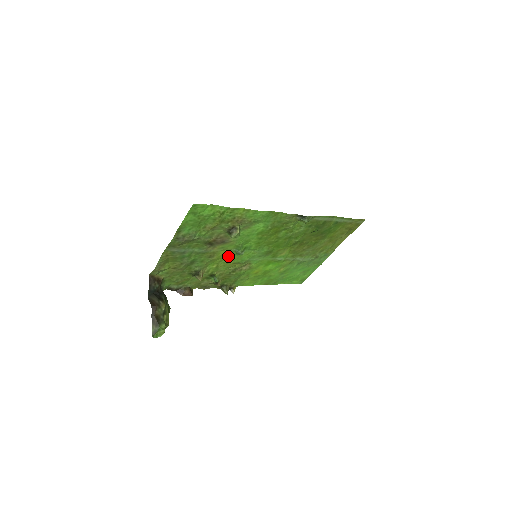
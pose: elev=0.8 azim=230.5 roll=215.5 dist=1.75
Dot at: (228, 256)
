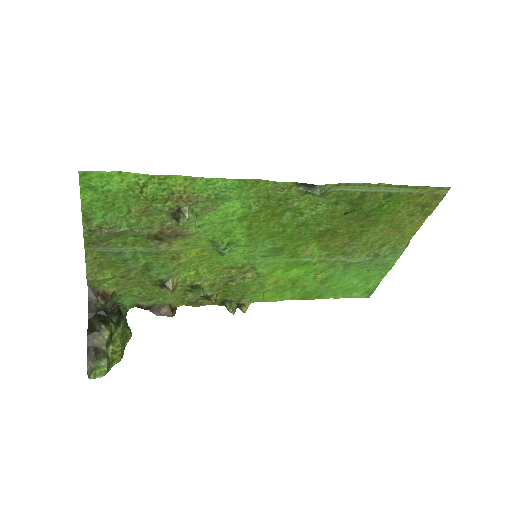
Dot at: (208, 257)
